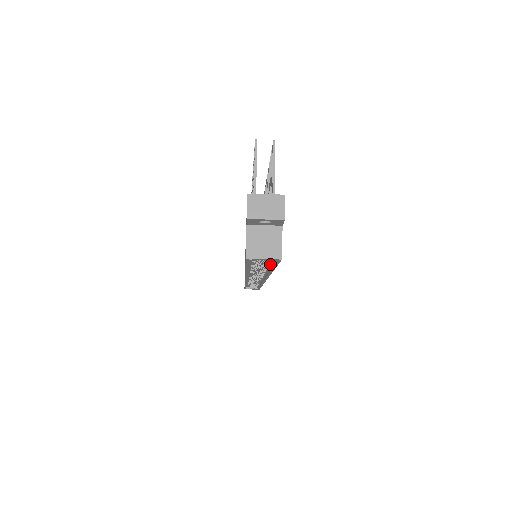
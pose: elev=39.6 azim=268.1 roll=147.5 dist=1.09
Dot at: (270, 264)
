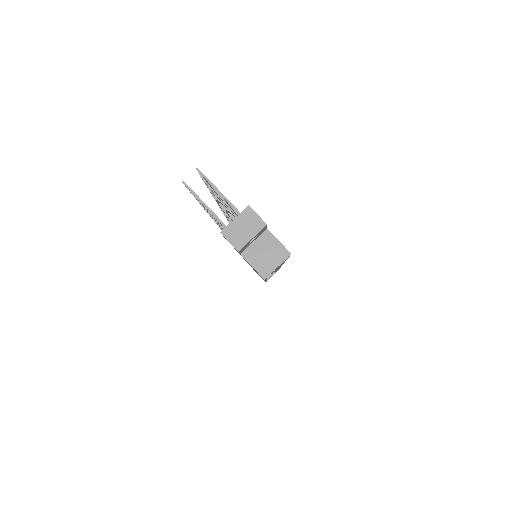
Dot at: occluded
